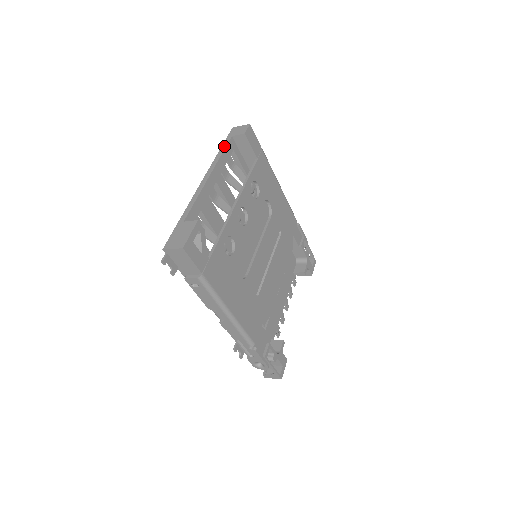
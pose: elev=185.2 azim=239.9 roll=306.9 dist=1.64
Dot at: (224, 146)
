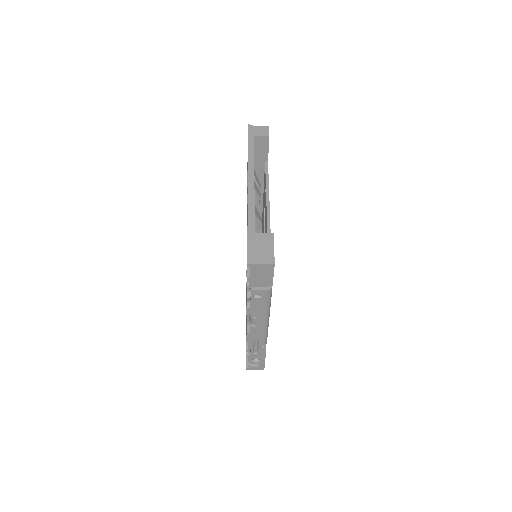
Dot at: (251, 147)
